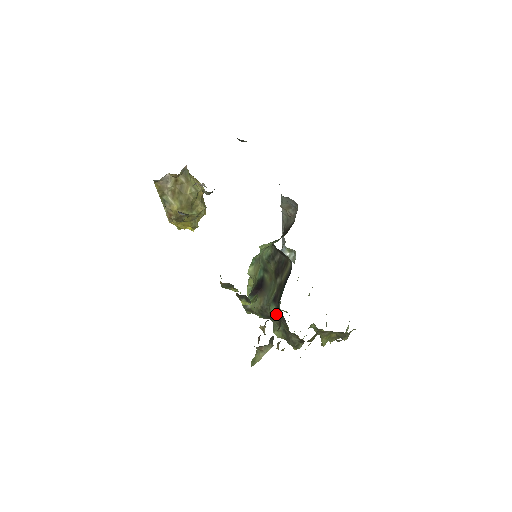
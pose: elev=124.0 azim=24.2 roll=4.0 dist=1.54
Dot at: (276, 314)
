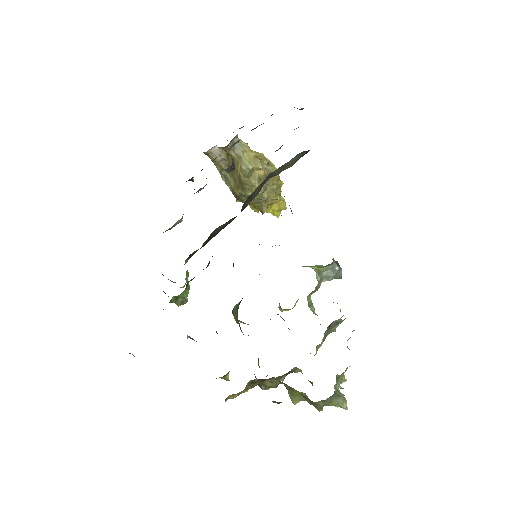
Dot at: occluded
